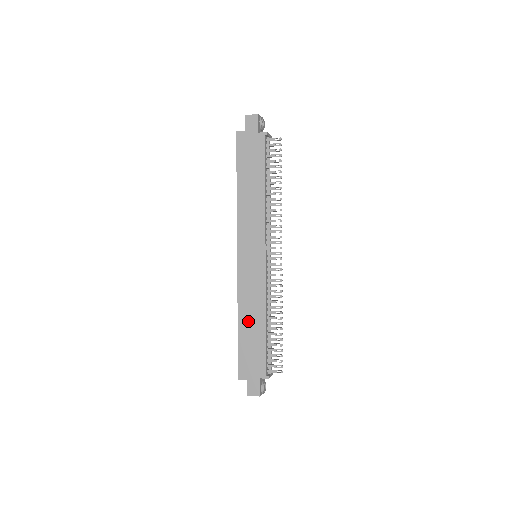
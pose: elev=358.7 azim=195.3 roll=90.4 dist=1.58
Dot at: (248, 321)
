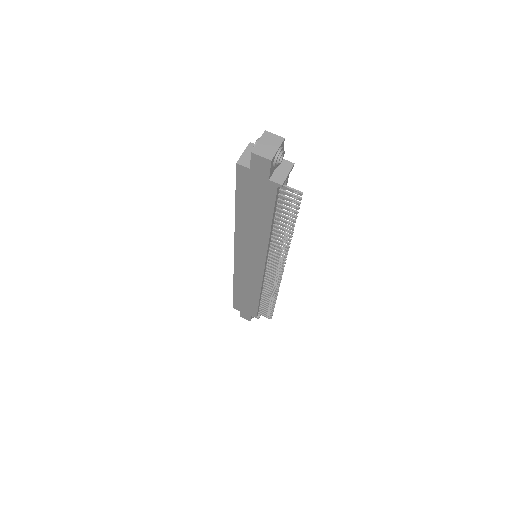
Dot at: (243, 291)
